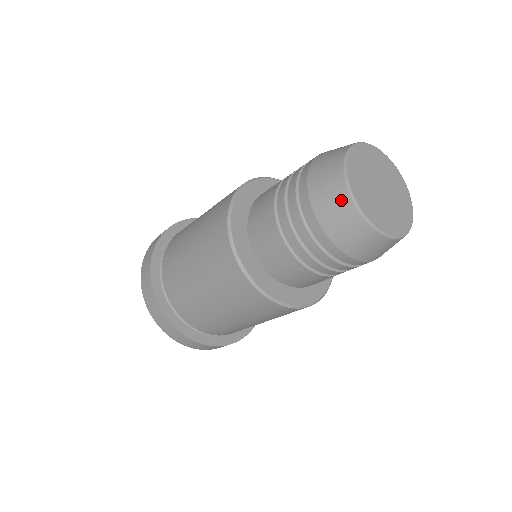
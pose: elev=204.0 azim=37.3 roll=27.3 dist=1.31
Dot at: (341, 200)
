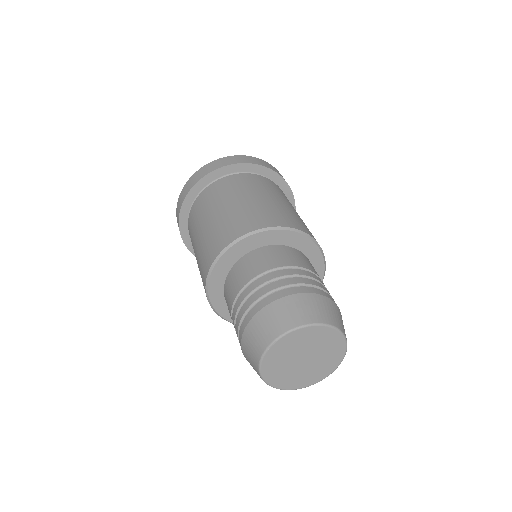
Dot at: (254, 360)
